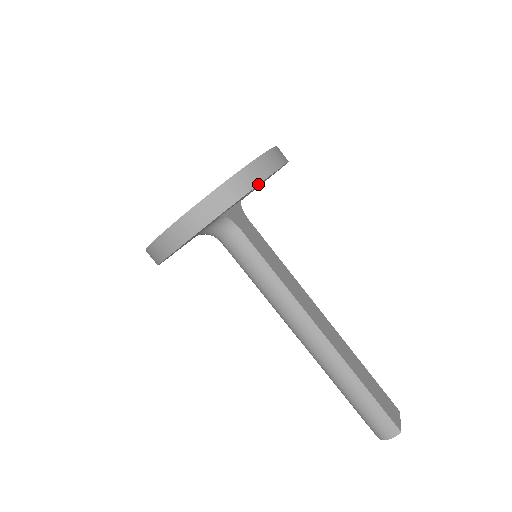
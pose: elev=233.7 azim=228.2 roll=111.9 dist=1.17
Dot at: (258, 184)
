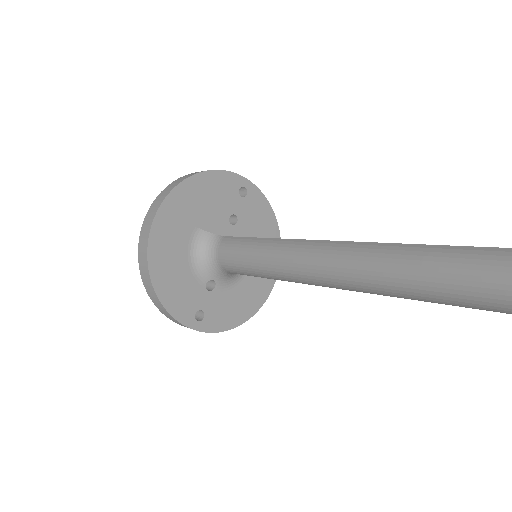
Dot at: (203, 171)
